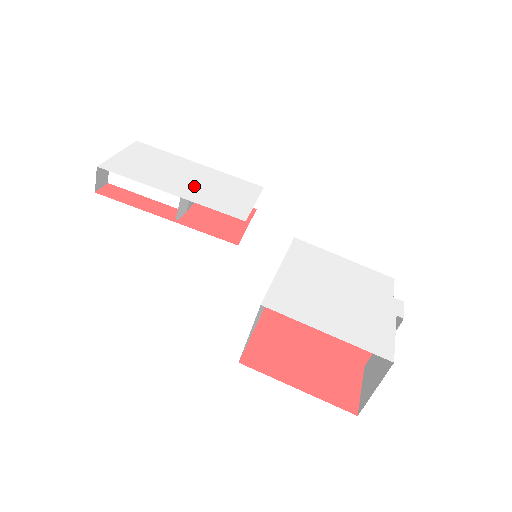
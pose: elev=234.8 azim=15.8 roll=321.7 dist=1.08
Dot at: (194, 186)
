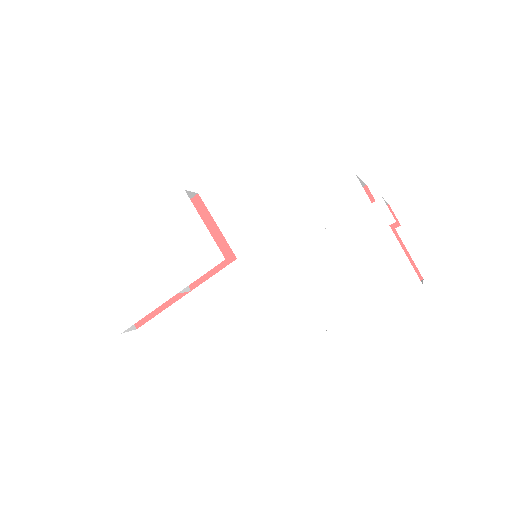
Dot at: (165, 267)
